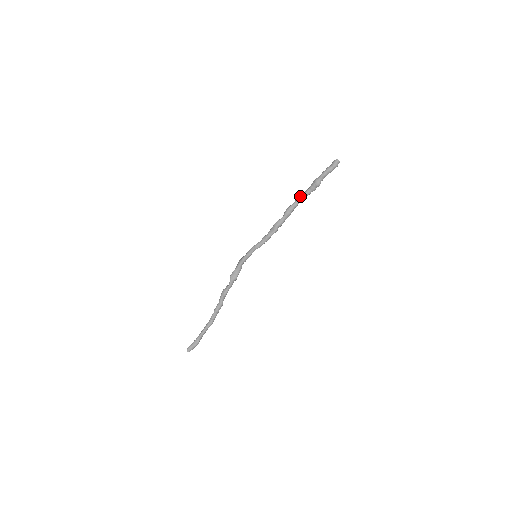
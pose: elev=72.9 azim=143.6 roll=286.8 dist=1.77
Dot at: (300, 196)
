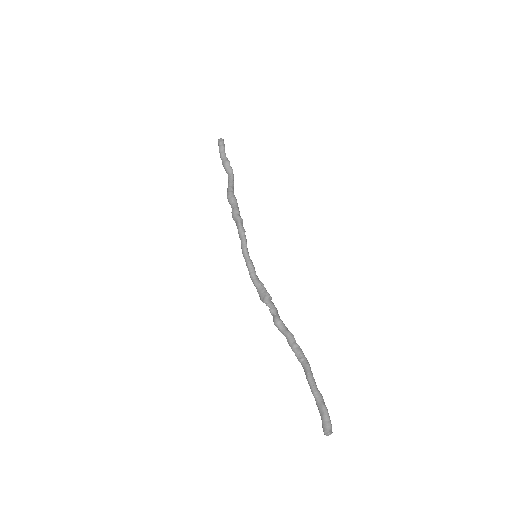
Dot at: (228, 185)
